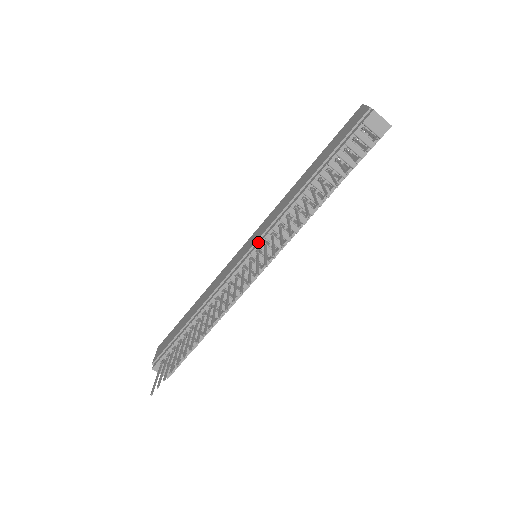
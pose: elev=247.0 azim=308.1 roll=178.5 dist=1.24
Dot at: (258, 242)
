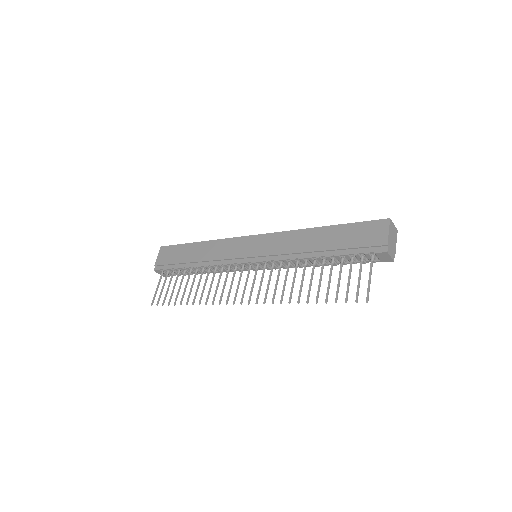
Dot at: (261, 258)
